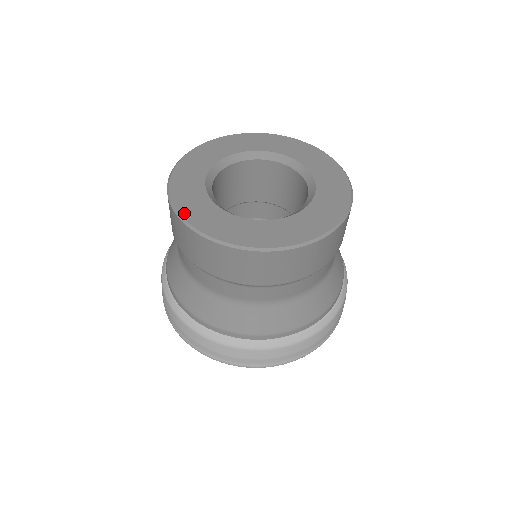
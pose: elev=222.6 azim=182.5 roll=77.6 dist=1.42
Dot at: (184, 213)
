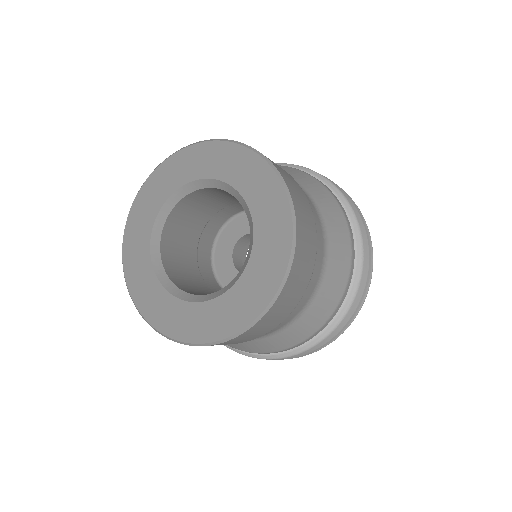
Dot at: (130, 286)
